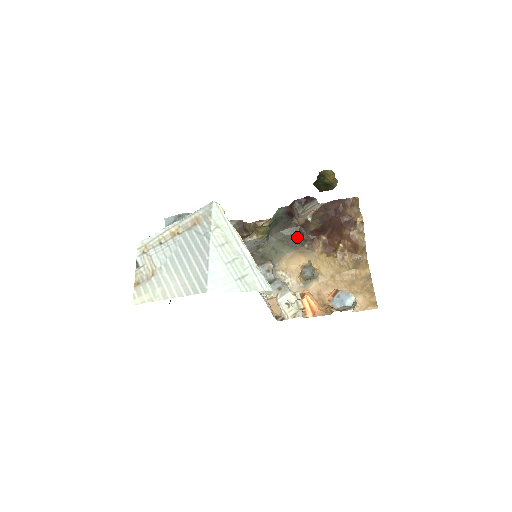
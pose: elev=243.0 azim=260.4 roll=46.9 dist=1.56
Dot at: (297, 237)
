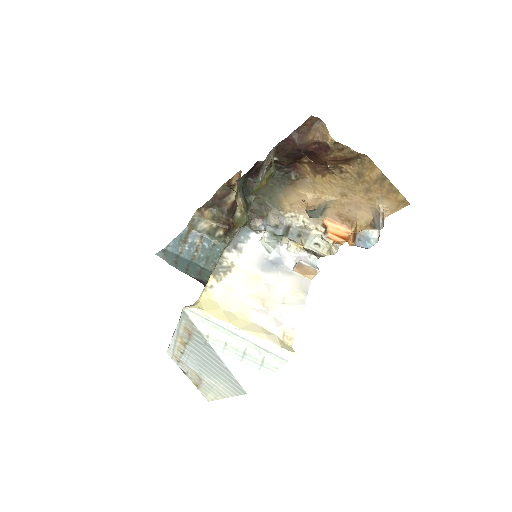
Dot at: (278, 173)
